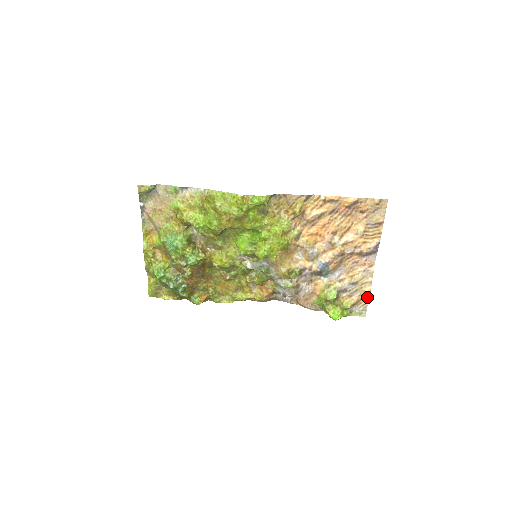
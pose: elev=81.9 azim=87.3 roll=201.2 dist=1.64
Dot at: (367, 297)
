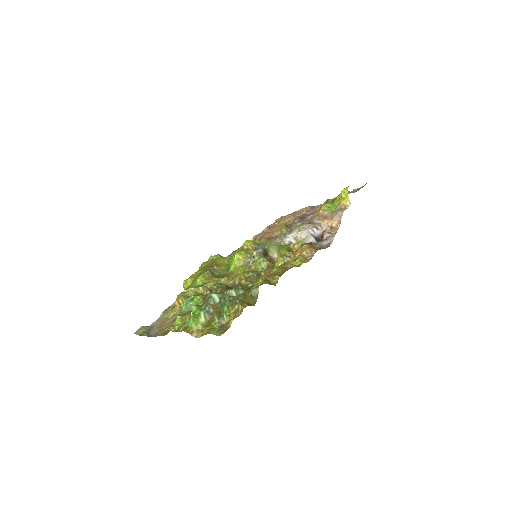
Dot at: occluded
